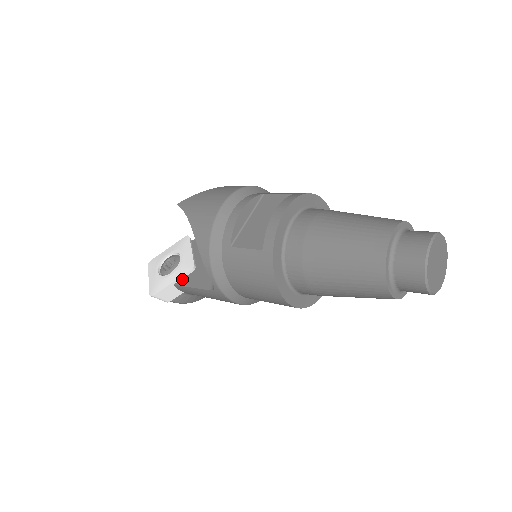
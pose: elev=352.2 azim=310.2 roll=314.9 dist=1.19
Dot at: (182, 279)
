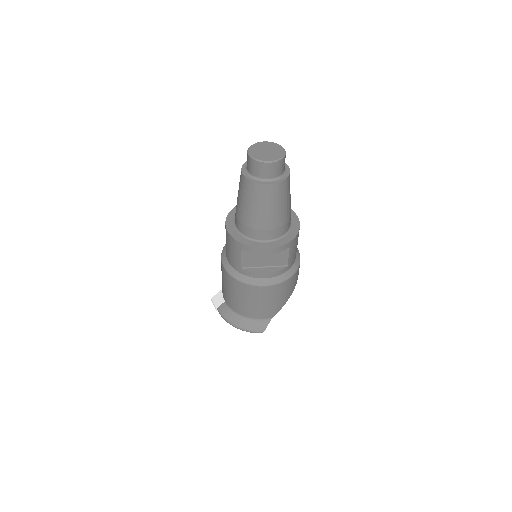
Dot at: occluded
